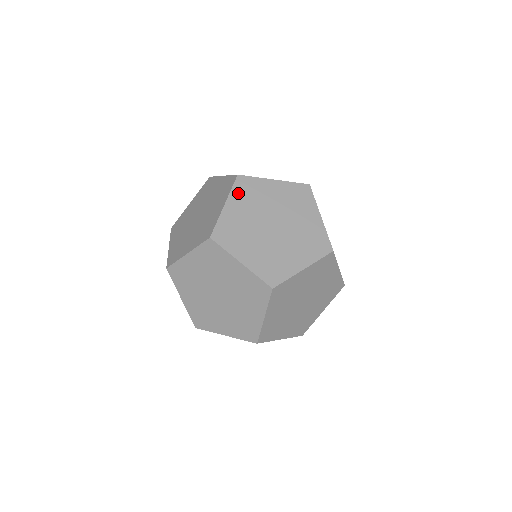
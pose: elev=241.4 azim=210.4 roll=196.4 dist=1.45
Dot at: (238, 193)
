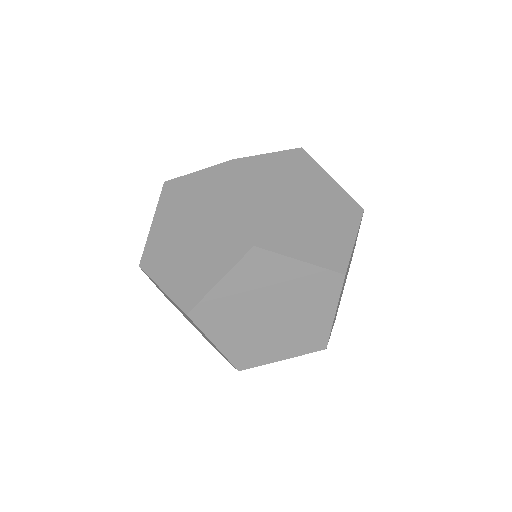
Dot at: (290, 157)
